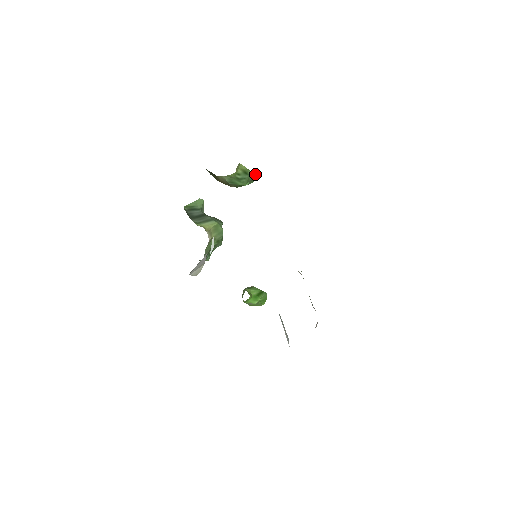
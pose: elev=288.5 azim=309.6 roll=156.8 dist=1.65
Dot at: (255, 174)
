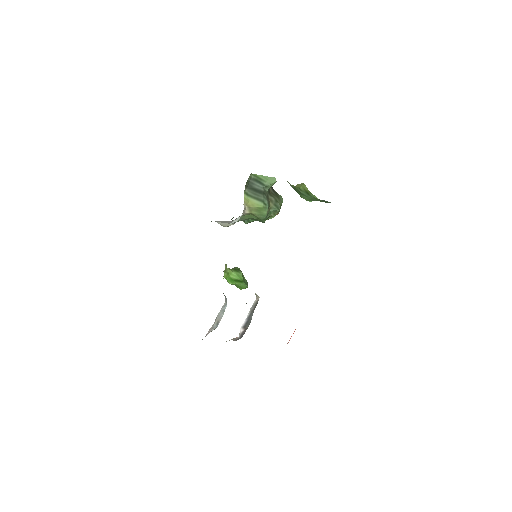
Dot at: occluded
